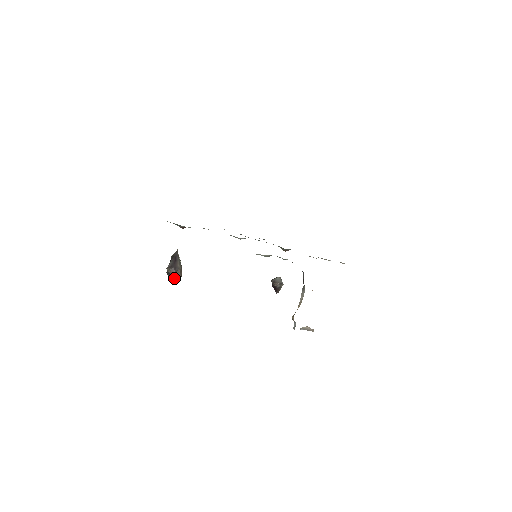
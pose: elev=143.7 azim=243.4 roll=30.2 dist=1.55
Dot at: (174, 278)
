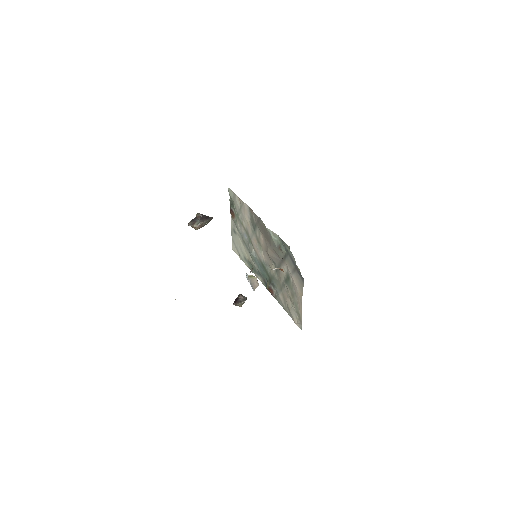
Dot at: (193, 224)
